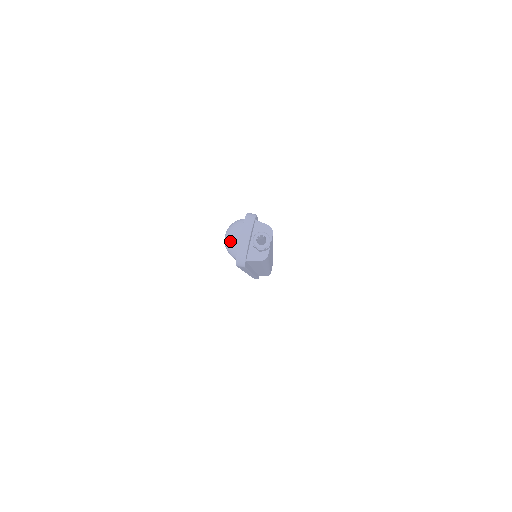
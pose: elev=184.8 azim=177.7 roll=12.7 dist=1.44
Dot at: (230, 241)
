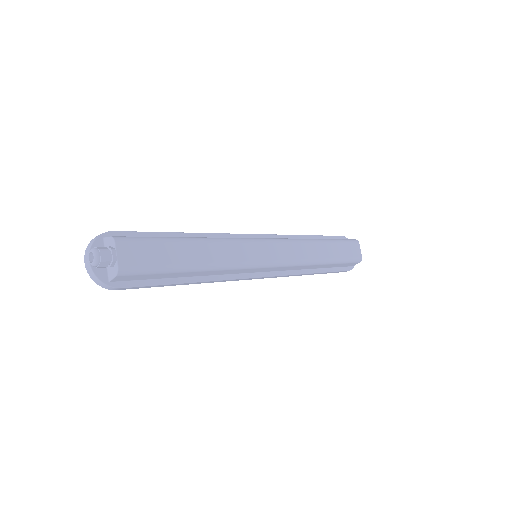
Dot at: occluded
